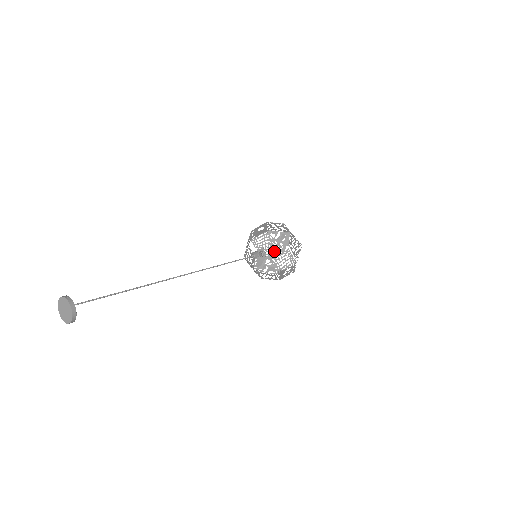
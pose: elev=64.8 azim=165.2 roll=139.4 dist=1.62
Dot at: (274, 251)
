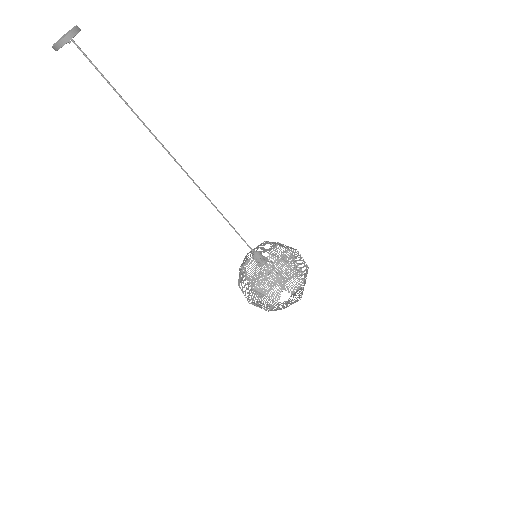
Dot at: (273, 267)
